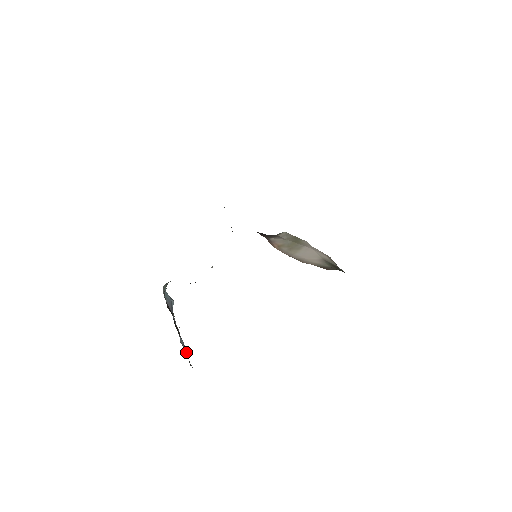
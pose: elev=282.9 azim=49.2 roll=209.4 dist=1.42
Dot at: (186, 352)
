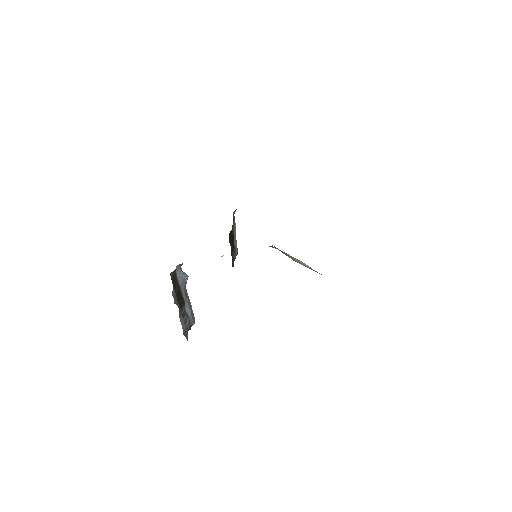
Dot at: (190, 318)
